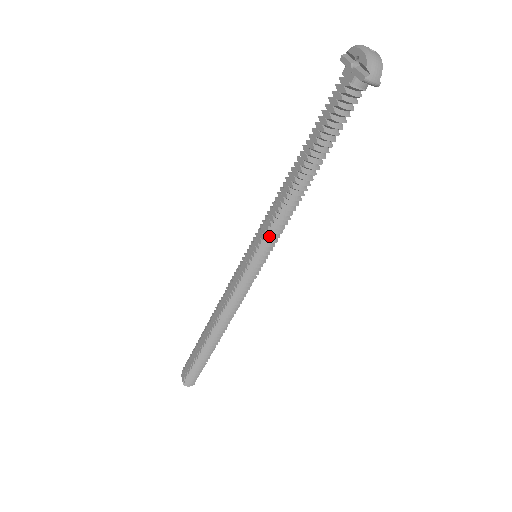
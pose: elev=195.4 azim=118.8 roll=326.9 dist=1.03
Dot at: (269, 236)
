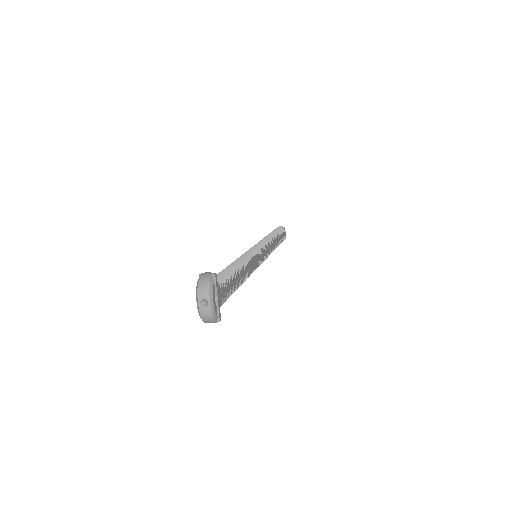
Dot at: occluded
